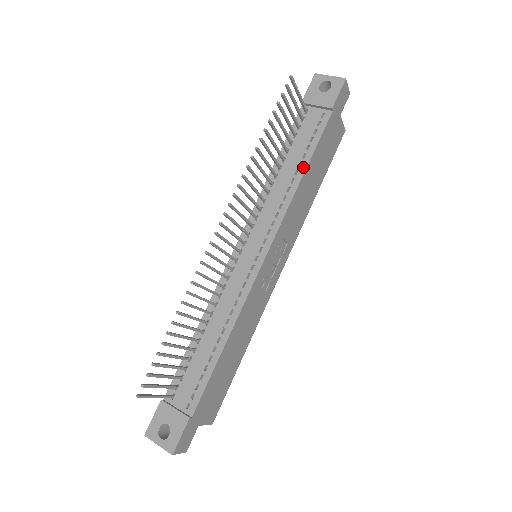
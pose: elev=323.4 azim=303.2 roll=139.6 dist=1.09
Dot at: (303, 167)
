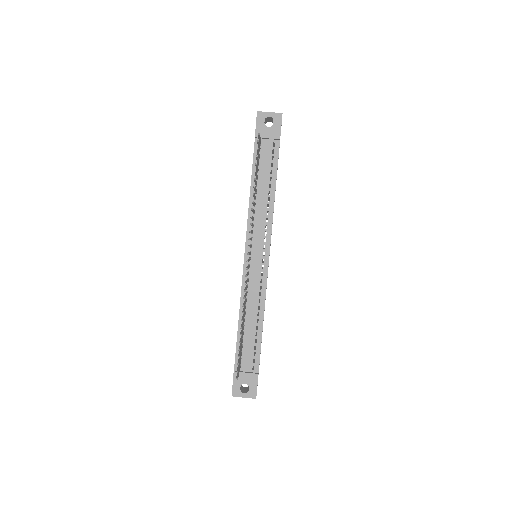
Dot at: (273, 188)
